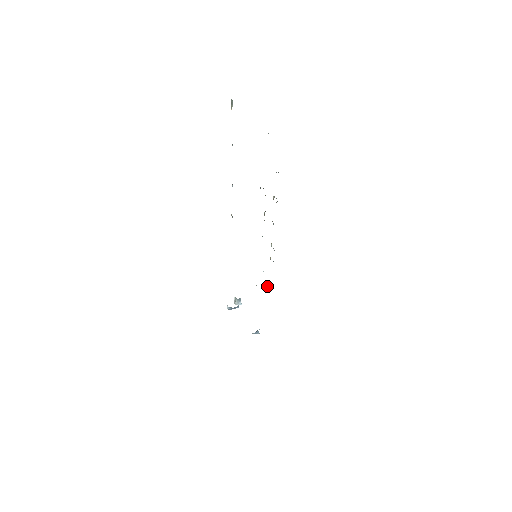
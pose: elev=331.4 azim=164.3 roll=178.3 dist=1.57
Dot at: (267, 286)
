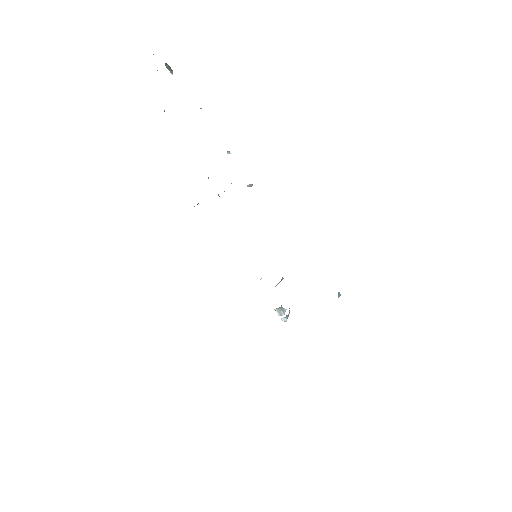
Dot at: (282, 279)
